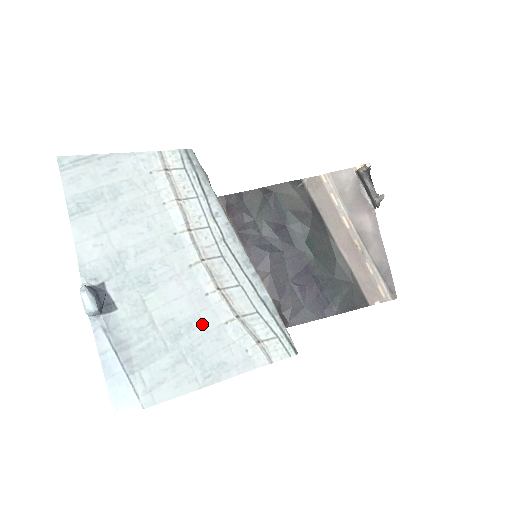
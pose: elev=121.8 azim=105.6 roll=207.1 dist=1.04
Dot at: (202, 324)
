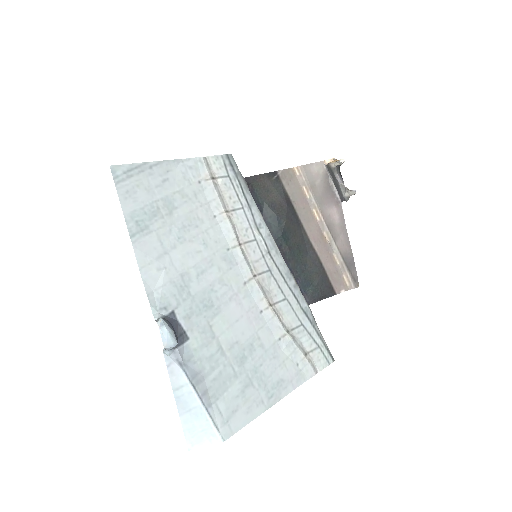
Dot at: (261, 343)
